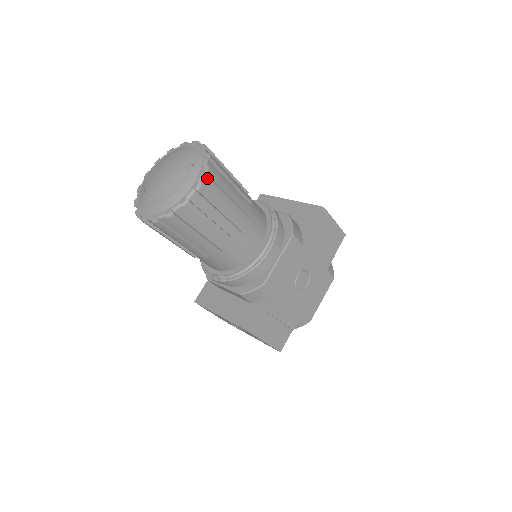
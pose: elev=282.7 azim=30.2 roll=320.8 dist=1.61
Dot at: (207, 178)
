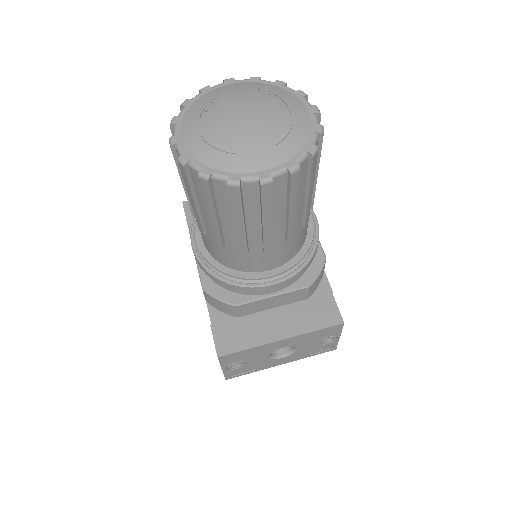
Dot at: occluded
